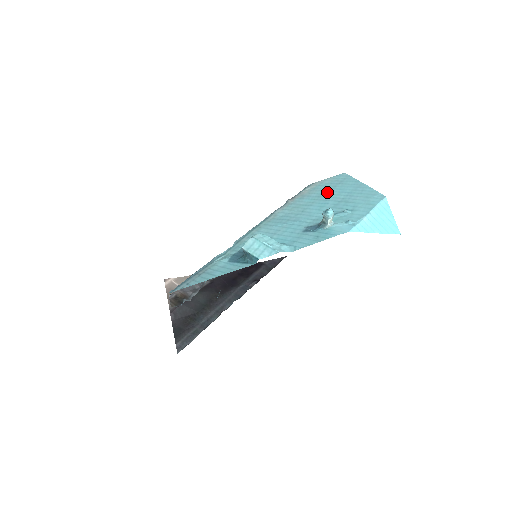
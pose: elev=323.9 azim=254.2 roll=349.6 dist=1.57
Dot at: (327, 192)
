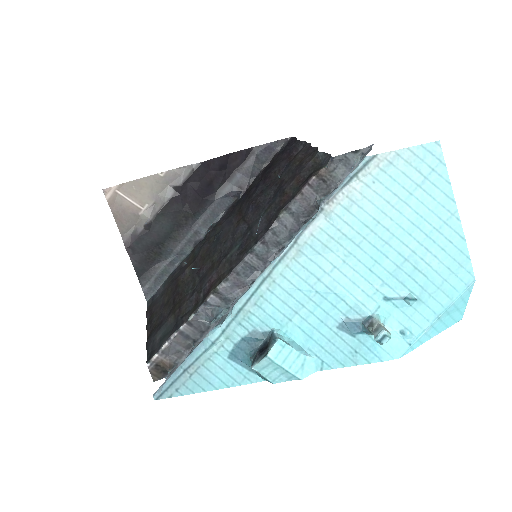
Dot at: (393, 212)
